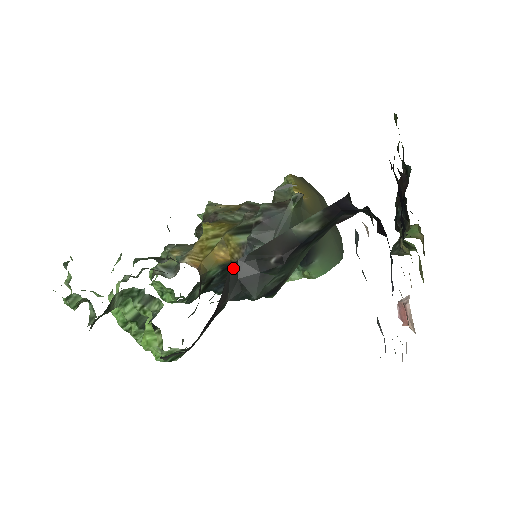
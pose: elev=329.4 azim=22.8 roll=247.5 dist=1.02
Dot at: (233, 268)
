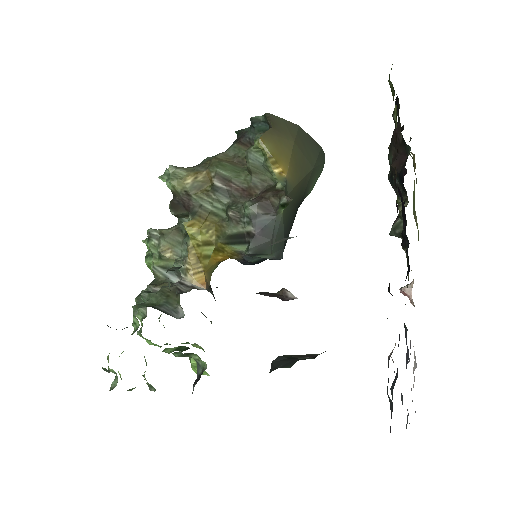
Dot at: occluded
